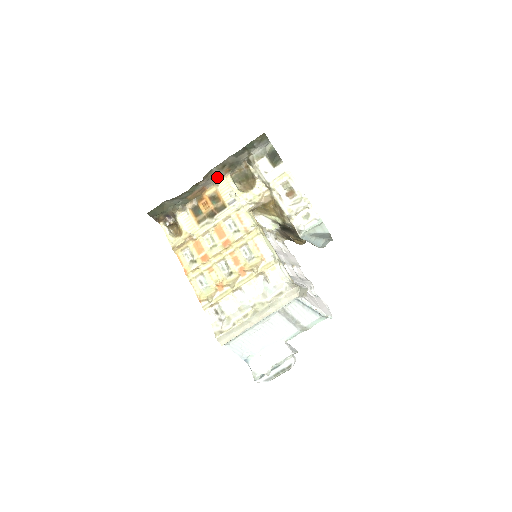
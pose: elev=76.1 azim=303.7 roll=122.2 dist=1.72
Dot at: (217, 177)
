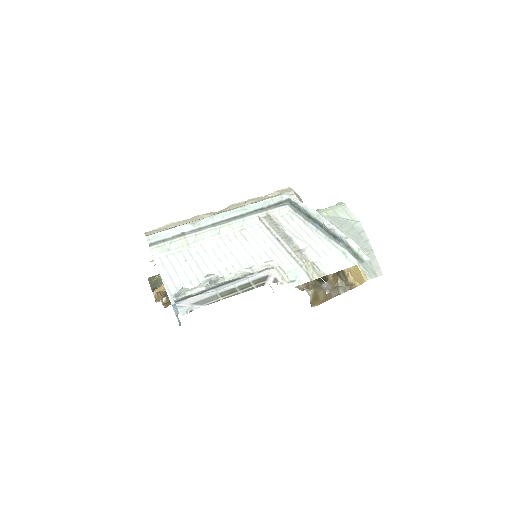
Dot at: occluded
